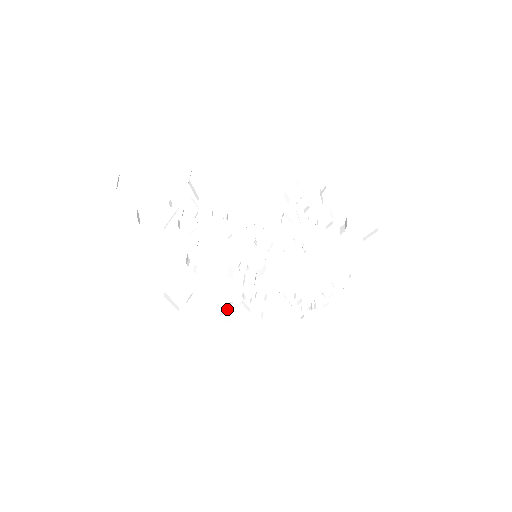
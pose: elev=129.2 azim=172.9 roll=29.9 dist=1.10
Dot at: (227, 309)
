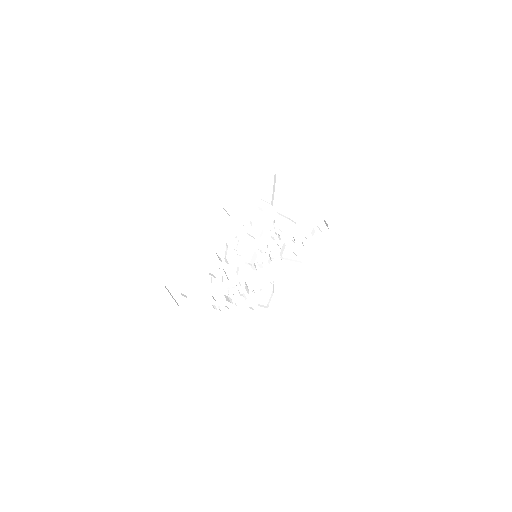
Dot at: (201, 292)
